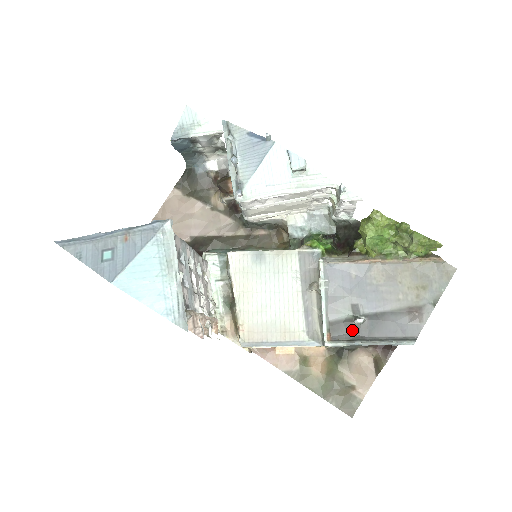
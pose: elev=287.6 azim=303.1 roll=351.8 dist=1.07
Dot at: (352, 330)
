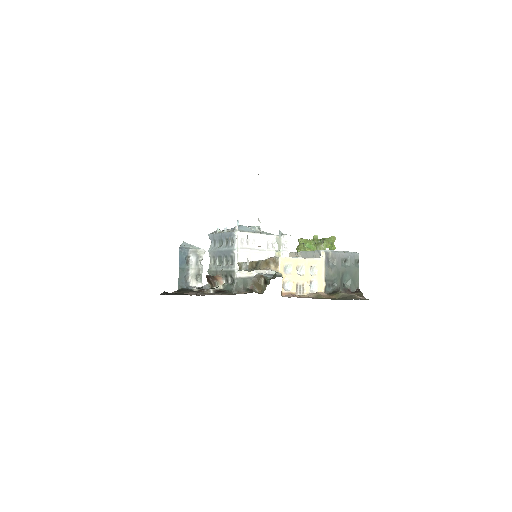
Dot at: occluded
